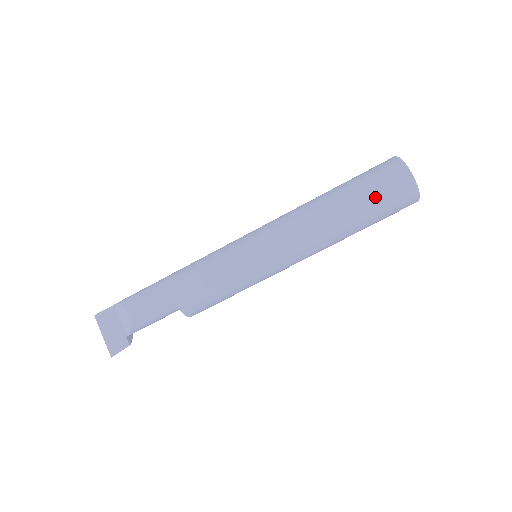
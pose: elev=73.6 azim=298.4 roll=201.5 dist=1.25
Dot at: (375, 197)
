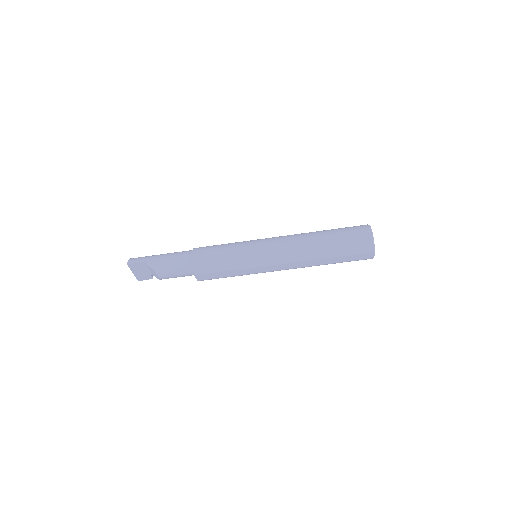
Dot at: (347, 260)
